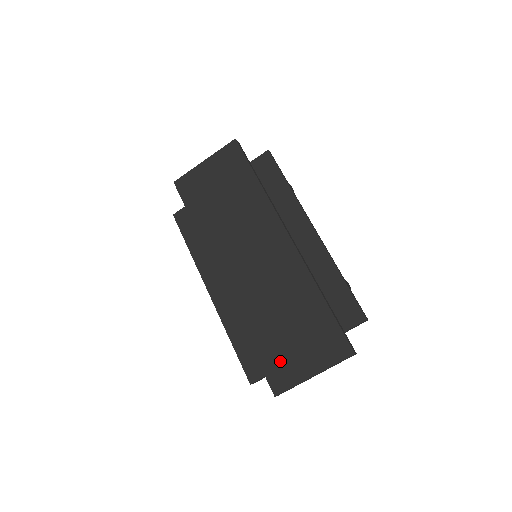
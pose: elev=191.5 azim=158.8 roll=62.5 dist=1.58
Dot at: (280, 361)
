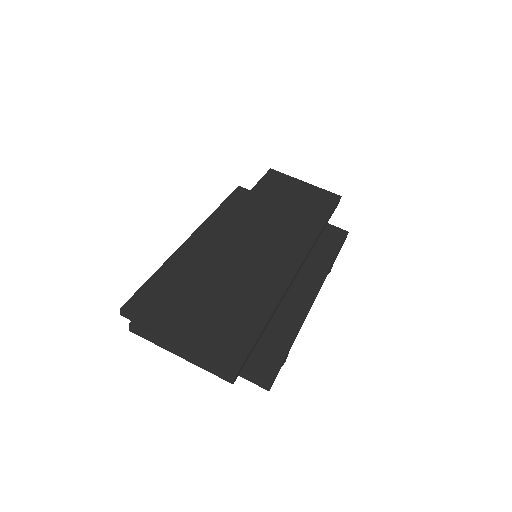
Dot at: (173, 311)
